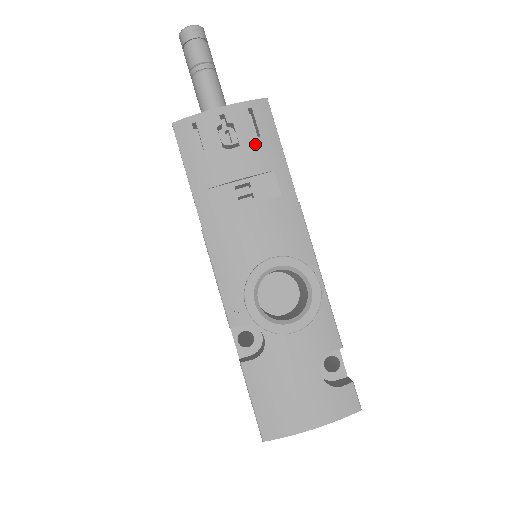
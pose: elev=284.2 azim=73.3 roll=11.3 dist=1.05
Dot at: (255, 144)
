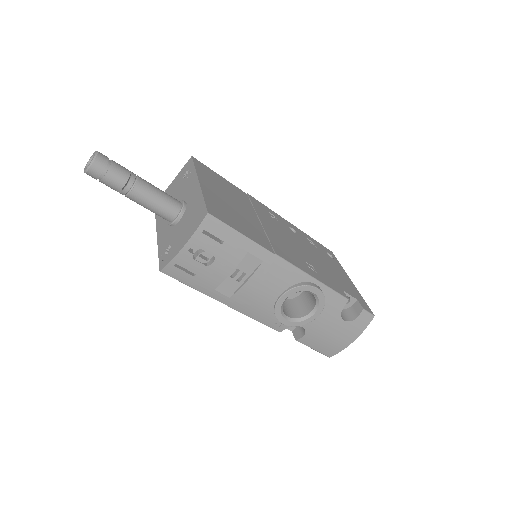
Dot at: (224, 249)
